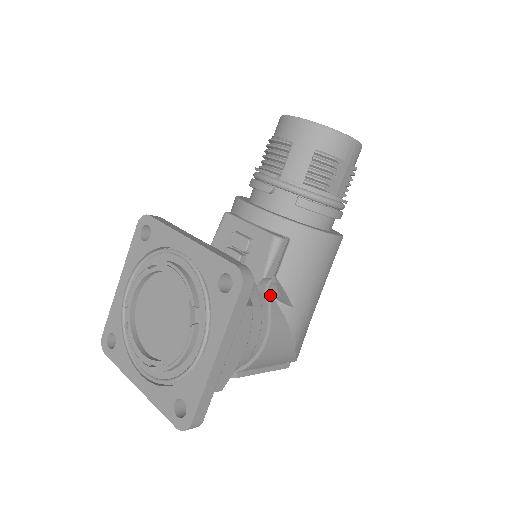
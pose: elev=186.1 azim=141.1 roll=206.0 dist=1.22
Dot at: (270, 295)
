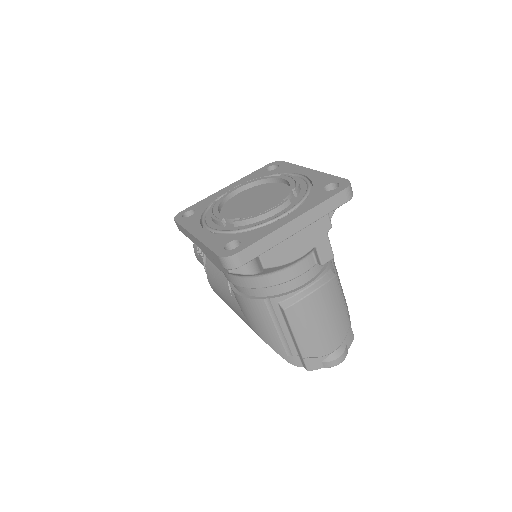
Dot at: occluded
